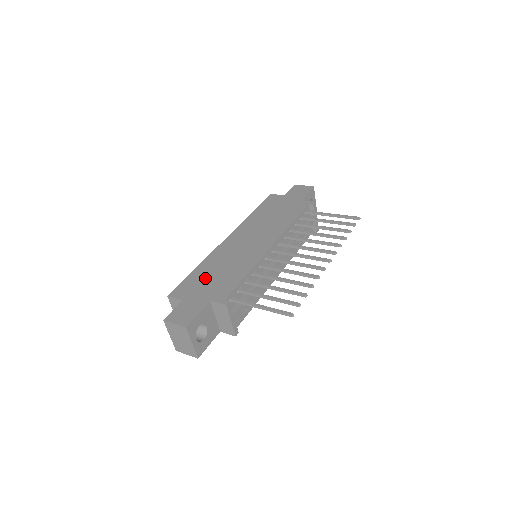
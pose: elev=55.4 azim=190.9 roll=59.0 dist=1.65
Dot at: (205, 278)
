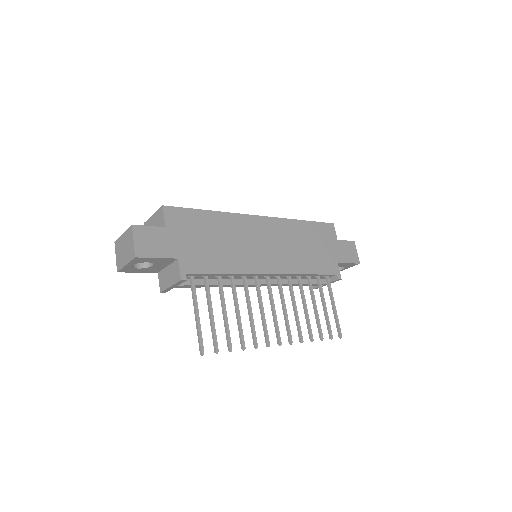
Dot at: (202, 231)
